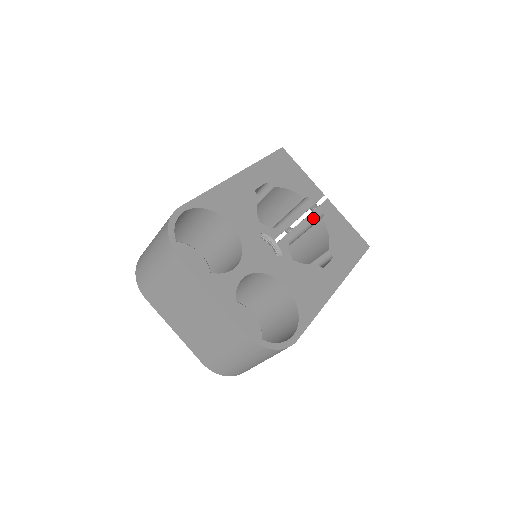
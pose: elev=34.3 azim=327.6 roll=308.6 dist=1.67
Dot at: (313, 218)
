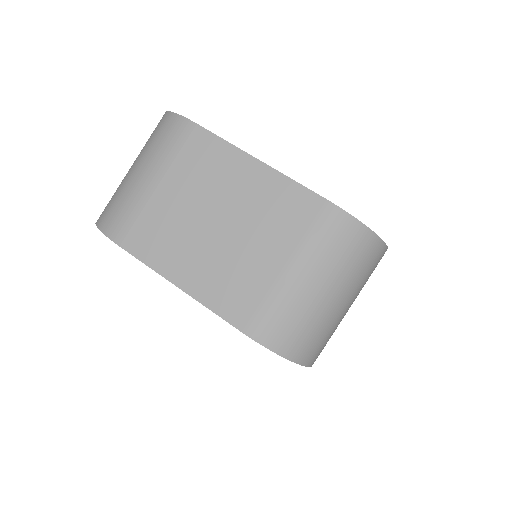
Dot at: occluded
